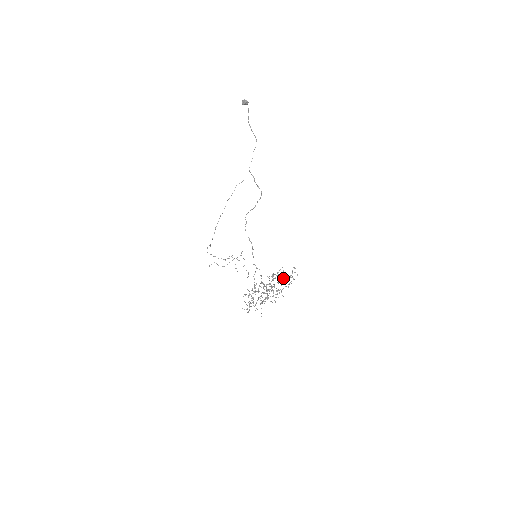
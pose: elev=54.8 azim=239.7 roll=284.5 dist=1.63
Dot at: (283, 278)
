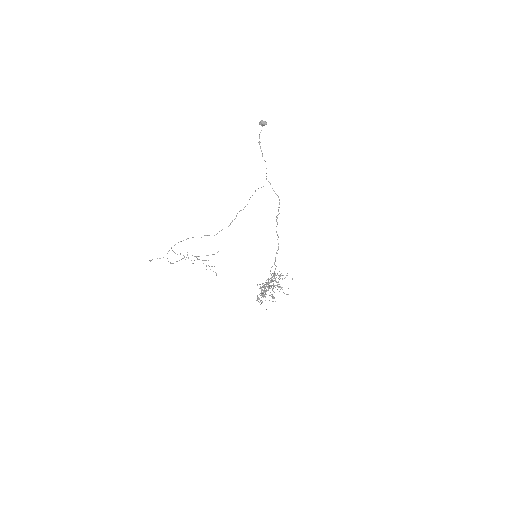
Dot at: occluded
